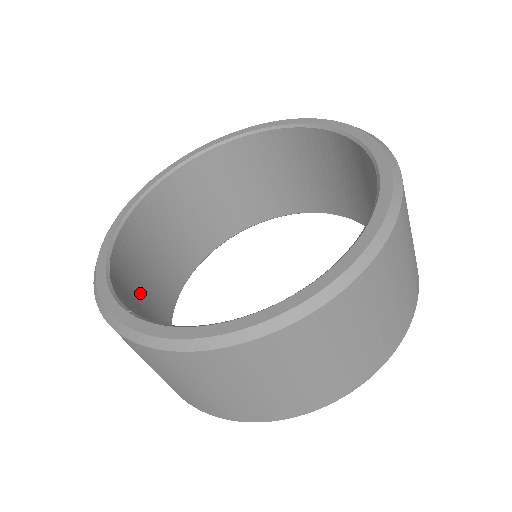
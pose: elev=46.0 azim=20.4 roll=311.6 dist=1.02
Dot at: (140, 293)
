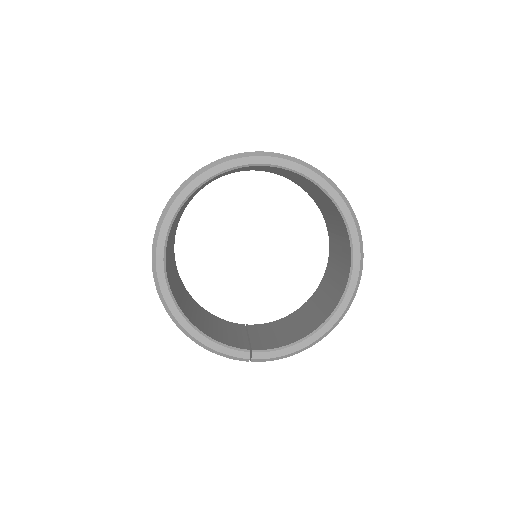
Dot at: (196, 315)
